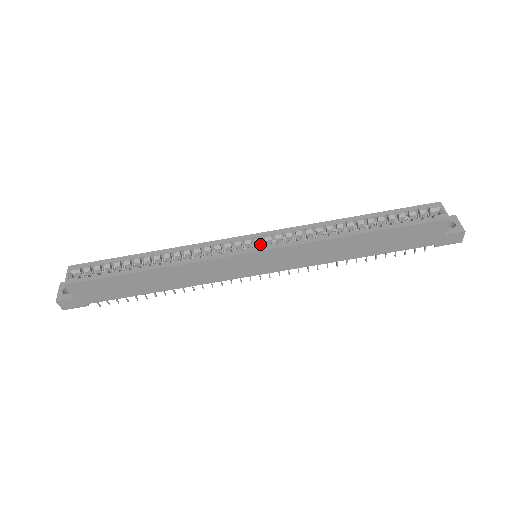
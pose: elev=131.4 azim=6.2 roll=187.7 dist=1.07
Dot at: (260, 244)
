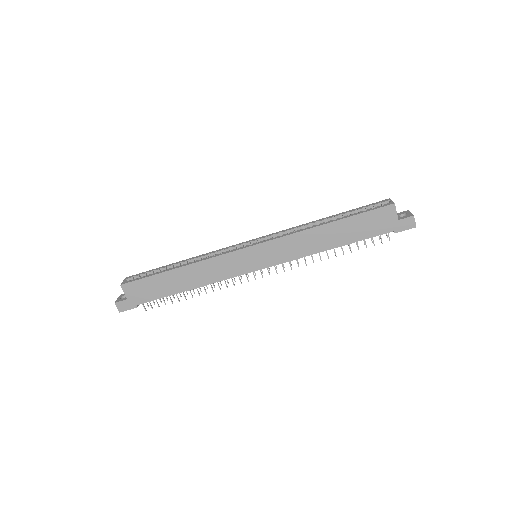
Dot at: occluded
